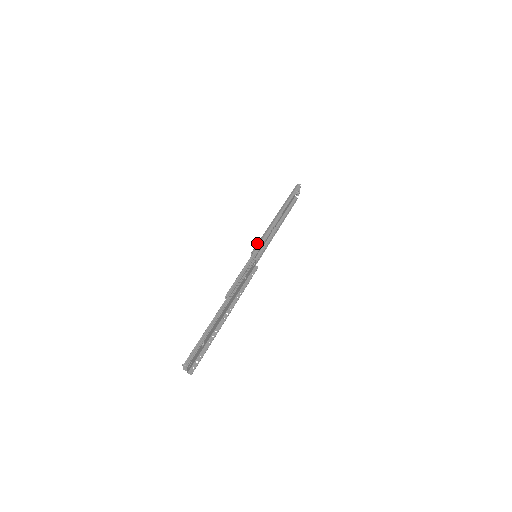
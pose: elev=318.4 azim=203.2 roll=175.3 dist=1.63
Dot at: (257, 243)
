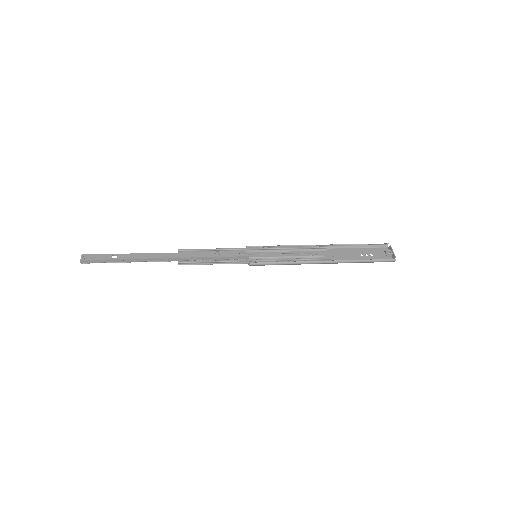
Dot at: (263, 250)
